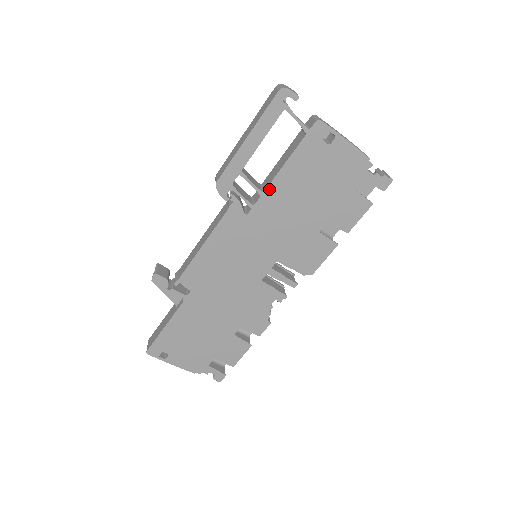
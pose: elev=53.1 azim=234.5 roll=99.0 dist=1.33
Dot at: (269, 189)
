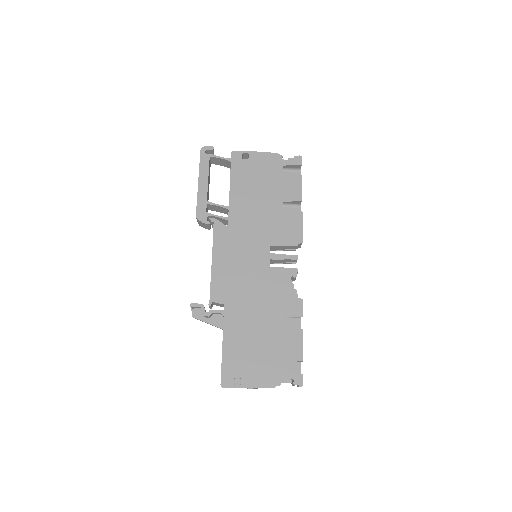
Dot at: (231, 202)
